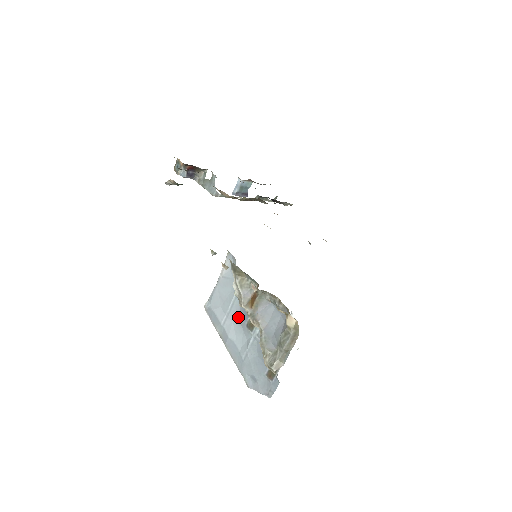
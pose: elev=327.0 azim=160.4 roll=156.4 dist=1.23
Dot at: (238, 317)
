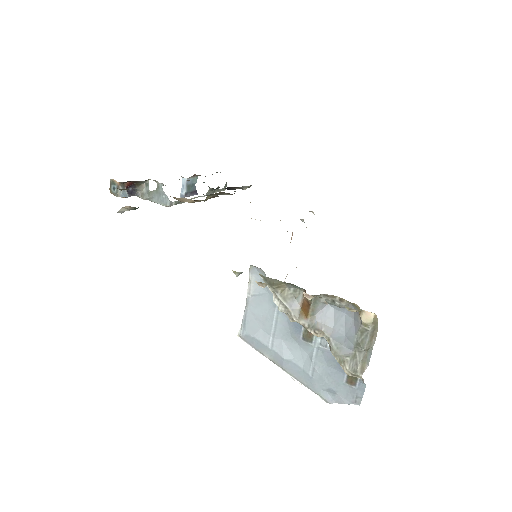
Dot at: (287, 333)
